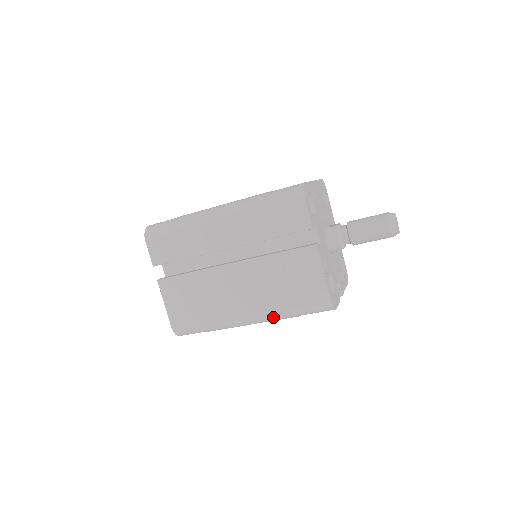
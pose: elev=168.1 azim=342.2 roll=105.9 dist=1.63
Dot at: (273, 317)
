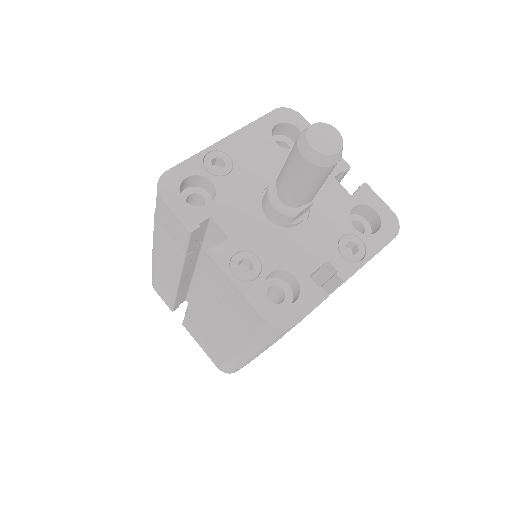
Dot at: (252, 349)
